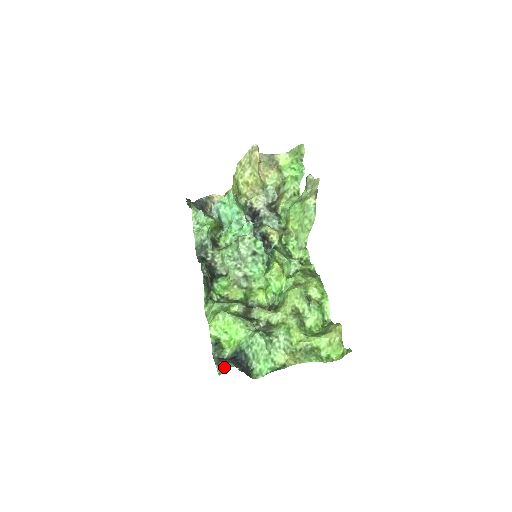
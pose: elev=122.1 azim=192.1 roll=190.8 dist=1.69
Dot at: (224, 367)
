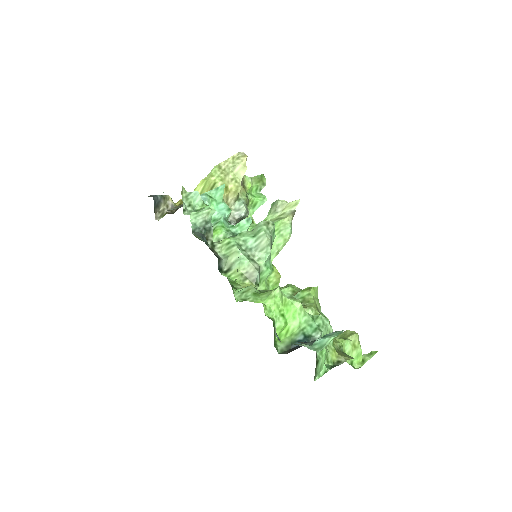
Dot at: (330, 335)
